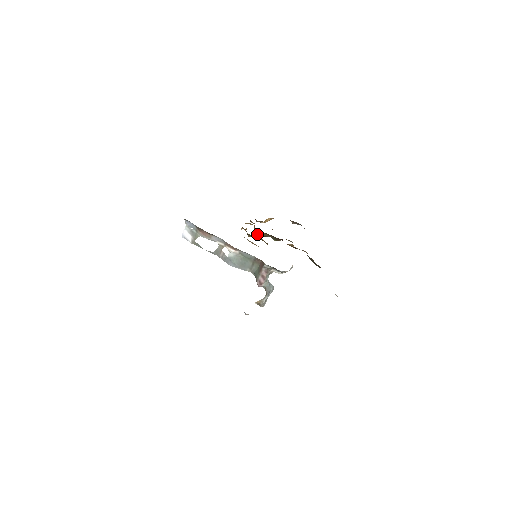
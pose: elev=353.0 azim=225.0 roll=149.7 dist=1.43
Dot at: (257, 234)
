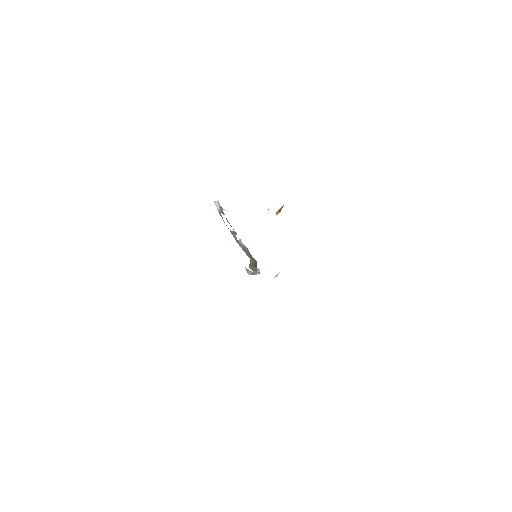
Dot at: occluded
